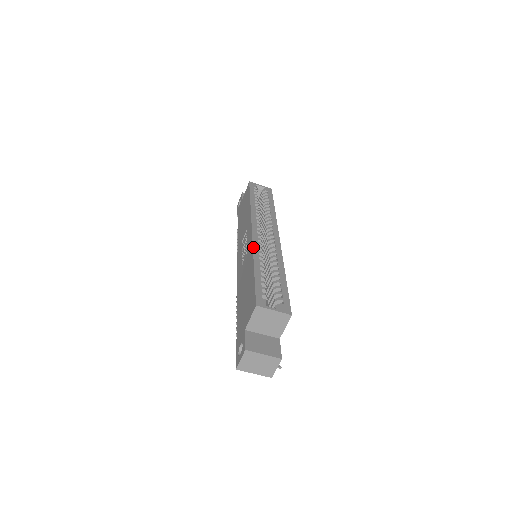
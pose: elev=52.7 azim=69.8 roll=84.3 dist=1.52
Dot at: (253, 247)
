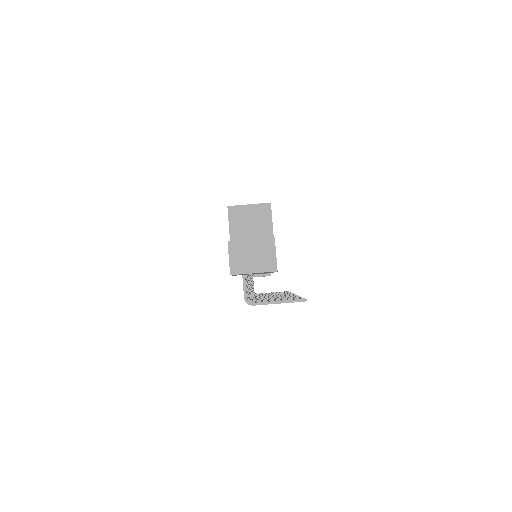
Dot at: occluded
